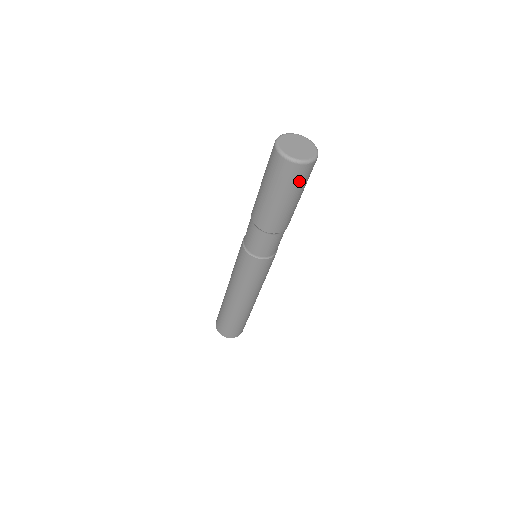
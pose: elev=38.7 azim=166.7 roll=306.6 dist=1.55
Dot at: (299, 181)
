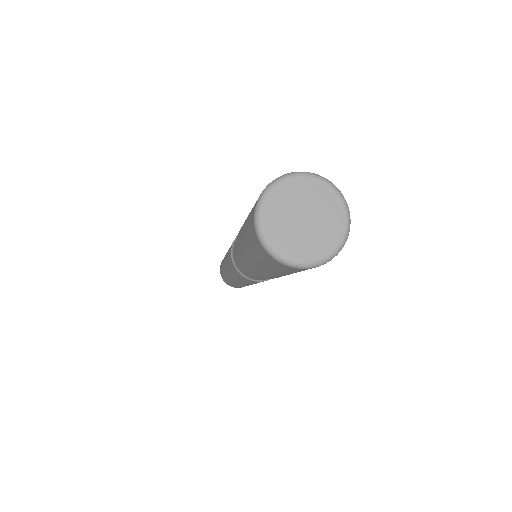
Dot at: occluded
